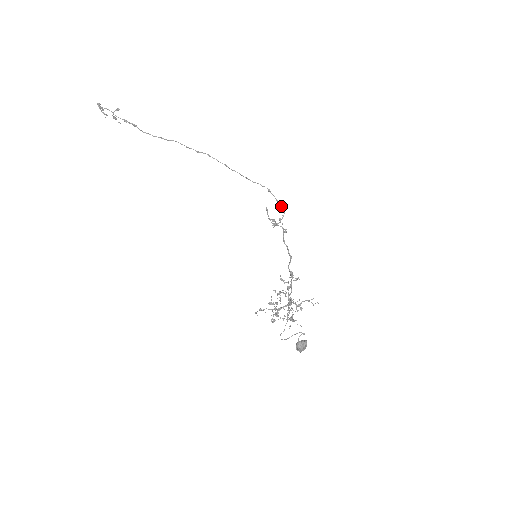
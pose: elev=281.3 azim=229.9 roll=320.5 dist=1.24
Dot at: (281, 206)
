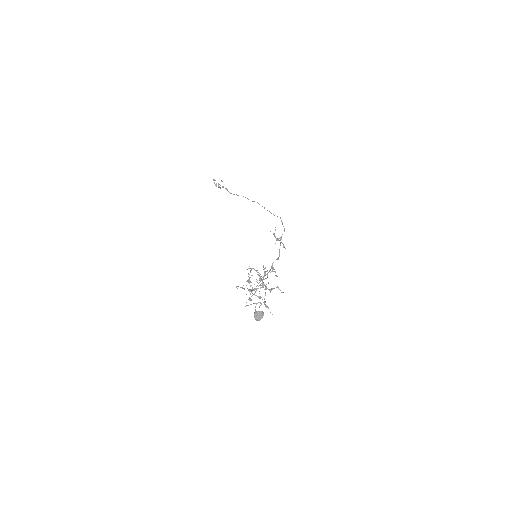
Dot at: occluded
